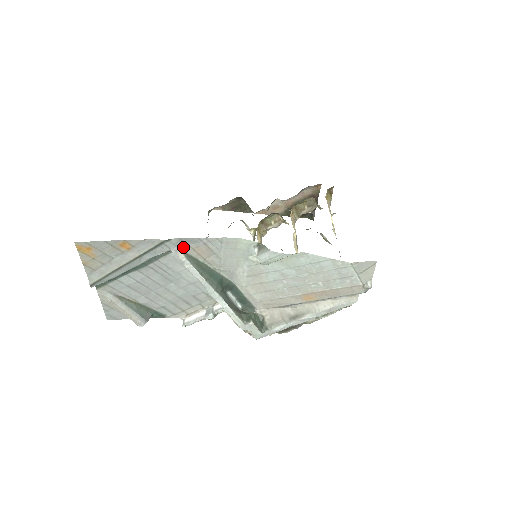
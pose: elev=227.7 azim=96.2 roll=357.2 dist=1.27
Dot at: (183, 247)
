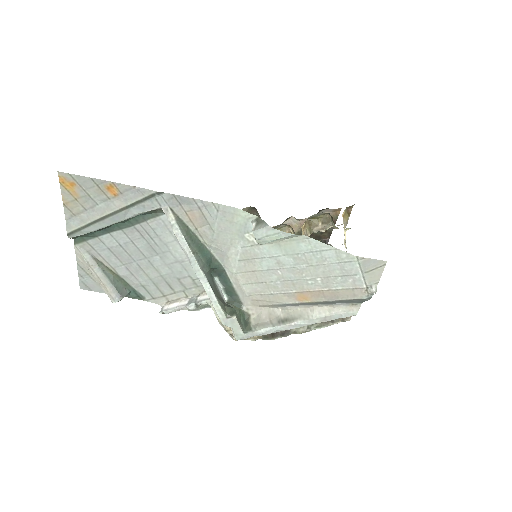
Dot at: (175, 207)
